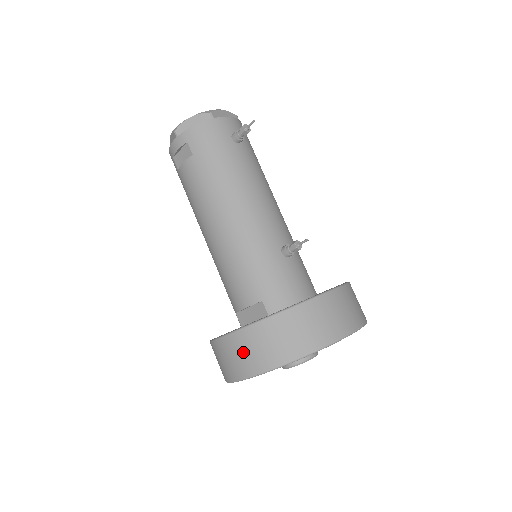
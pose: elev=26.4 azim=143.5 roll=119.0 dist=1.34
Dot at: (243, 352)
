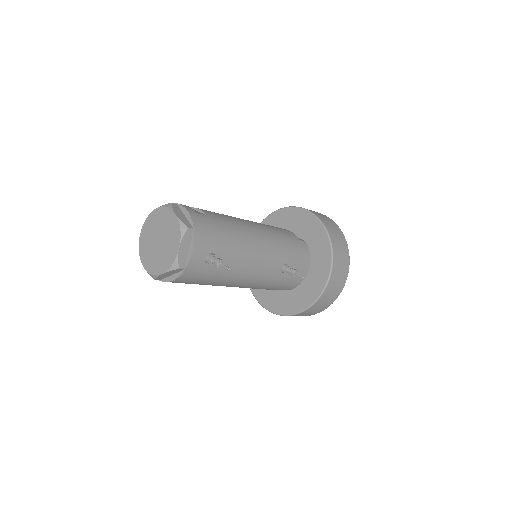
Dot at: occluded
